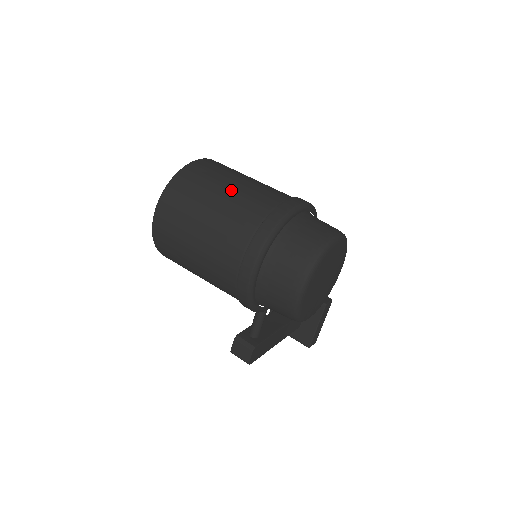
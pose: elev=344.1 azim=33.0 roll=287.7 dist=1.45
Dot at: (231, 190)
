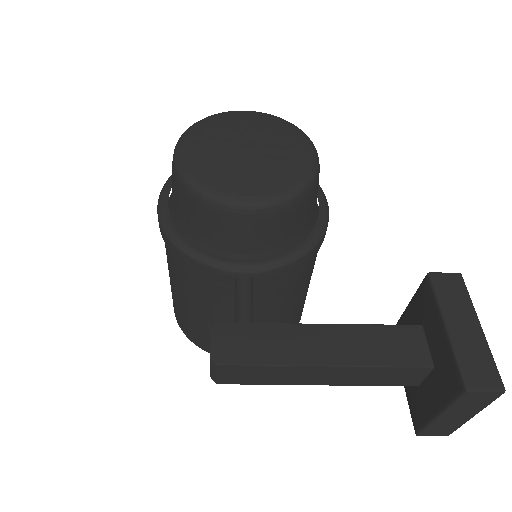
Dot at: occluded
